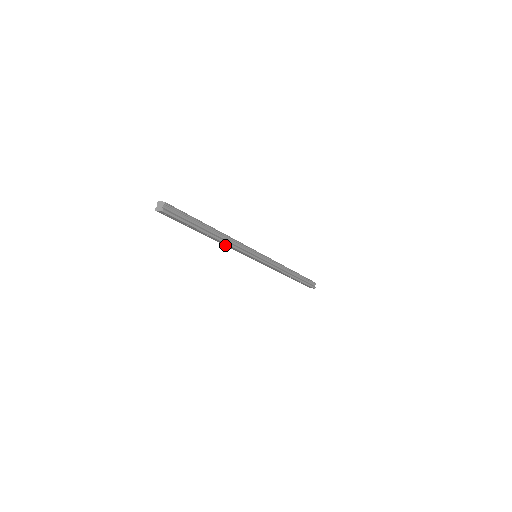
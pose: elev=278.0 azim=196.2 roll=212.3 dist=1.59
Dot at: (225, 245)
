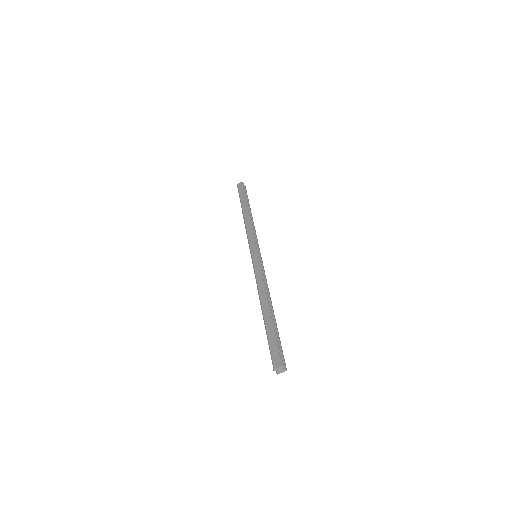
Dot at: occluded
